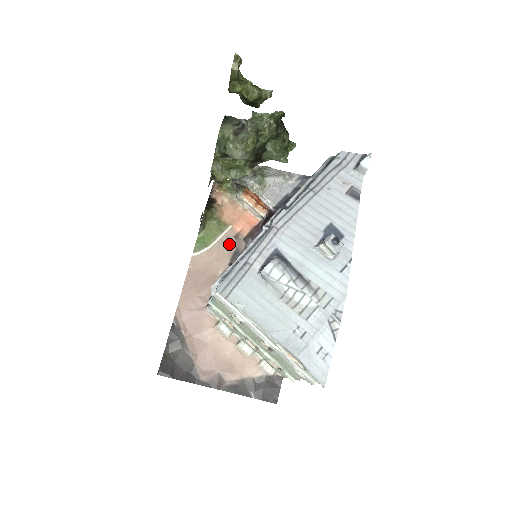
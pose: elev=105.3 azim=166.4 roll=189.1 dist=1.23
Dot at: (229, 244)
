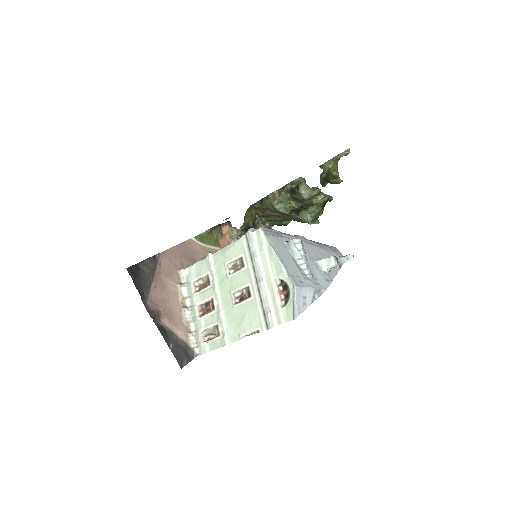
Dot at: occluded
